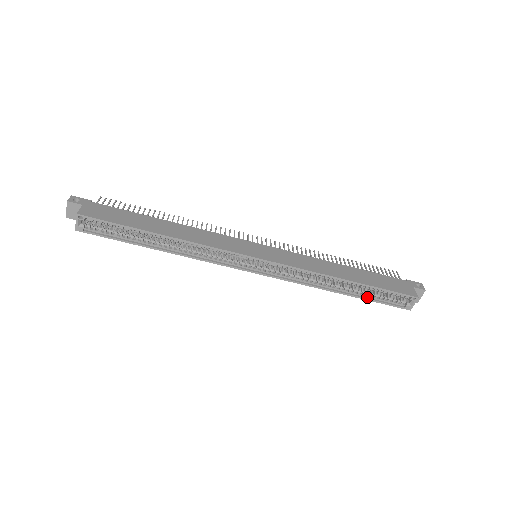
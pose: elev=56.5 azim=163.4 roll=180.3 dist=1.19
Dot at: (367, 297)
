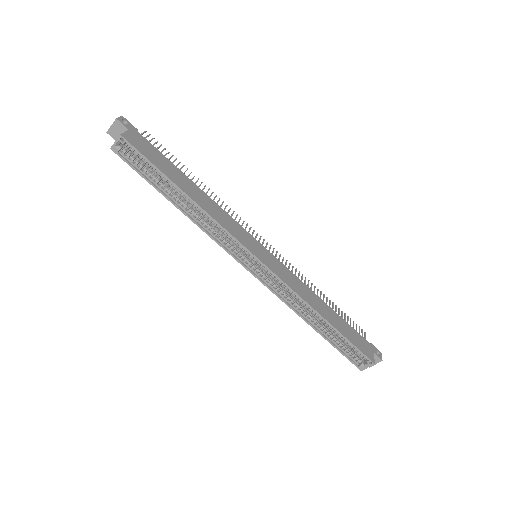
Dot at: (332, 341)
